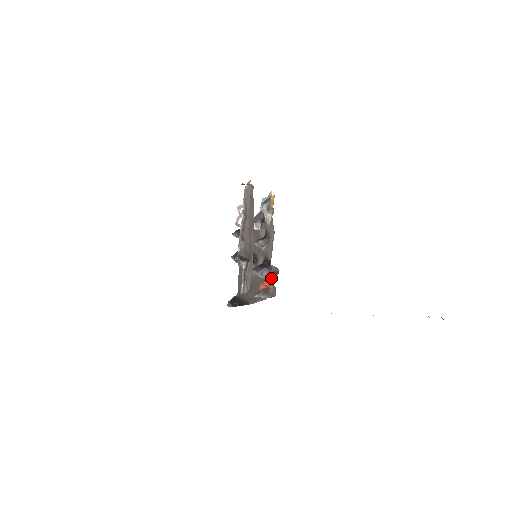
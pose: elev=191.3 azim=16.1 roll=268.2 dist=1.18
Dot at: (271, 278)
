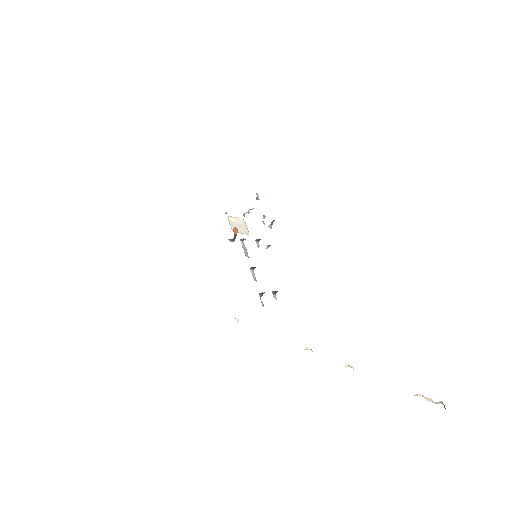
Dot at: occluded
